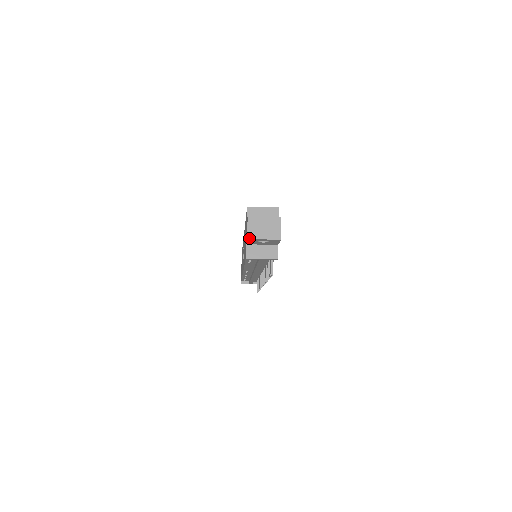
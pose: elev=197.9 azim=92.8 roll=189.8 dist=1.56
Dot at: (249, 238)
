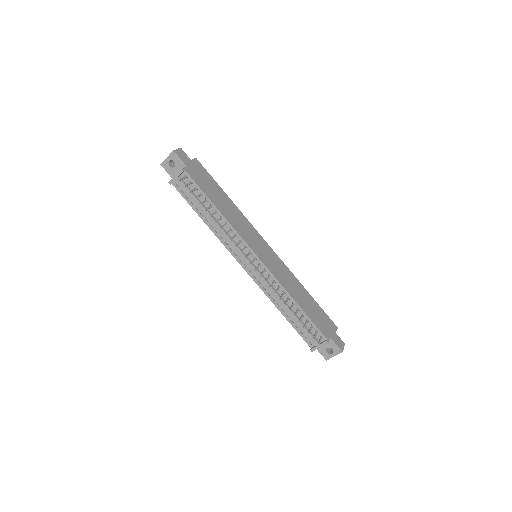
Dot at: (161, 164)
